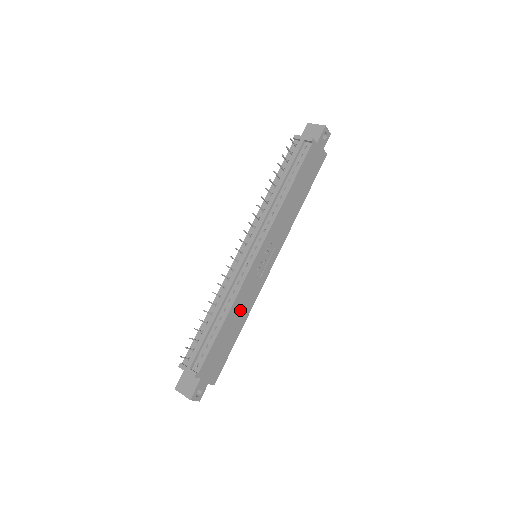
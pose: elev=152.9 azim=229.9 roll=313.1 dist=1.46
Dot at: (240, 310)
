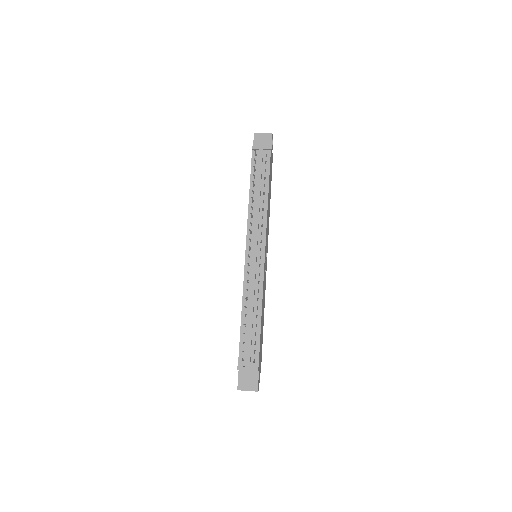
Dot at: (263, 304)
